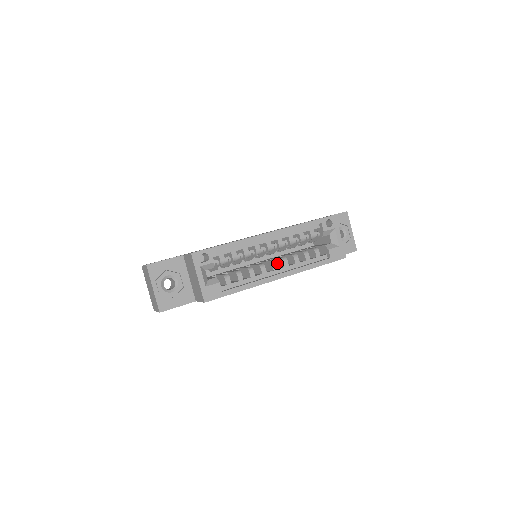
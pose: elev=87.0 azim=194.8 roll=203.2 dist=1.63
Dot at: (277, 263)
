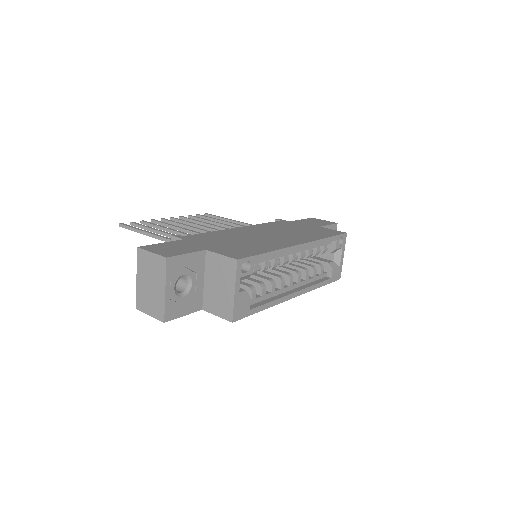
Dot at: occluded
